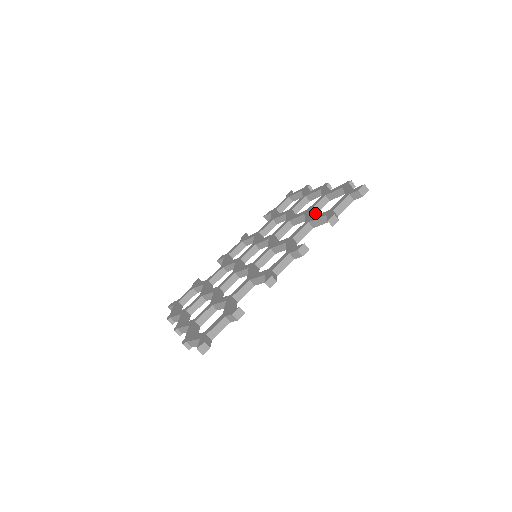
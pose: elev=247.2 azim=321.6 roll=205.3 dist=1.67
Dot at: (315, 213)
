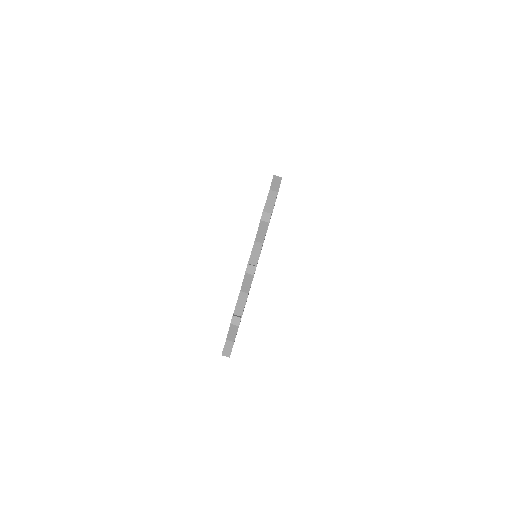
Dot at: occluded
